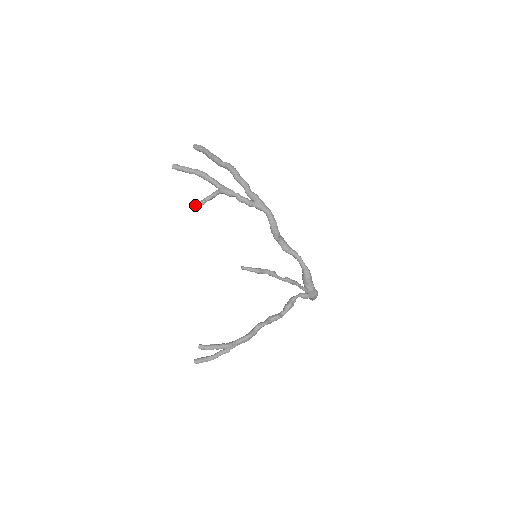
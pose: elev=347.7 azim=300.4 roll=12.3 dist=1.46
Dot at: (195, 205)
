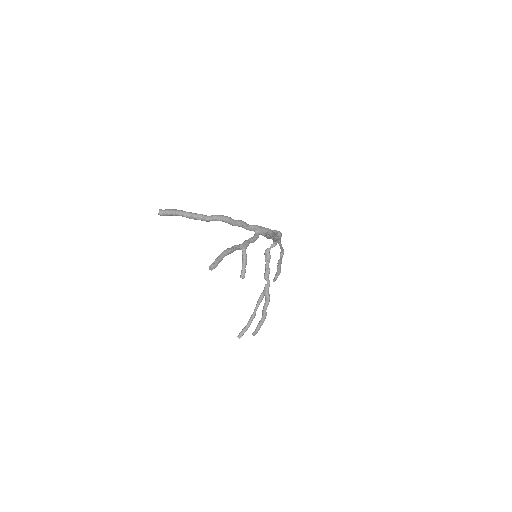
Dot at: occluded
